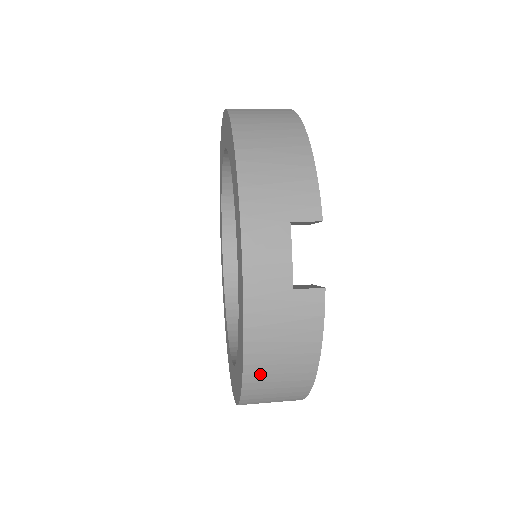
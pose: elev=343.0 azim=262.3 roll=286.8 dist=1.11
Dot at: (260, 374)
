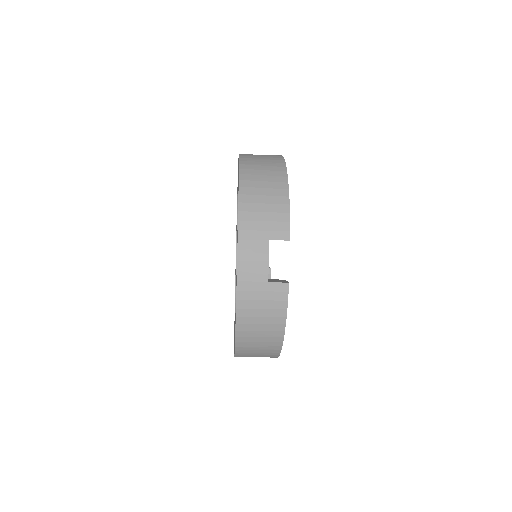
Dot at: (250, 169)
